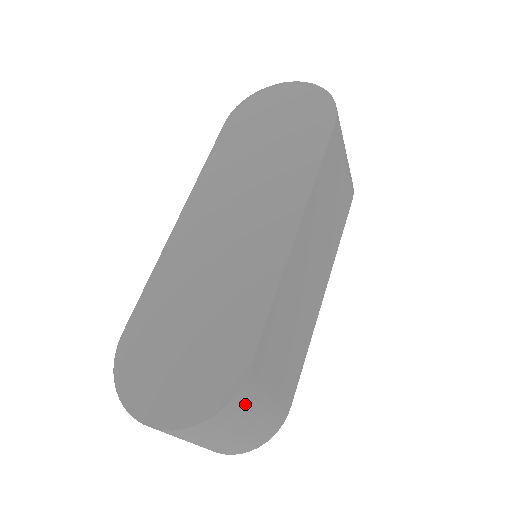
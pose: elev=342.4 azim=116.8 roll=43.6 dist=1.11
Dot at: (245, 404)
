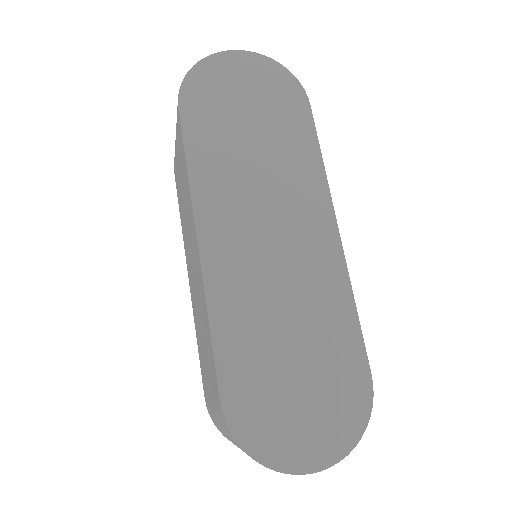
Dot at: occluded
